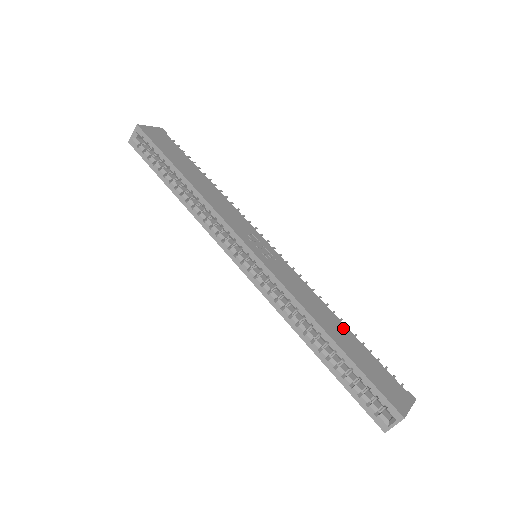
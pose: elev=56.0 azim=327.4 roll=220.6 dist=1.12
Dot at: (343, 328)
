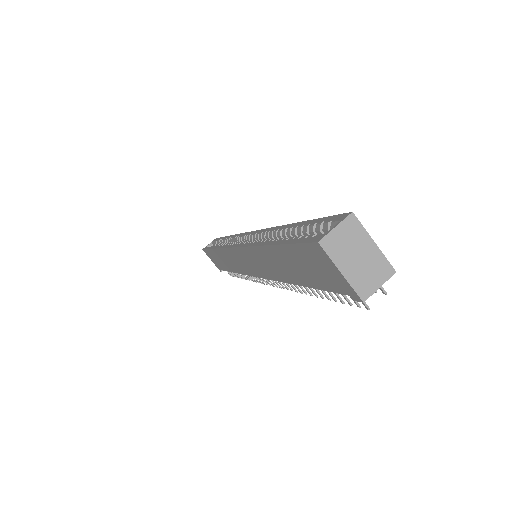
Dot at: occluded
